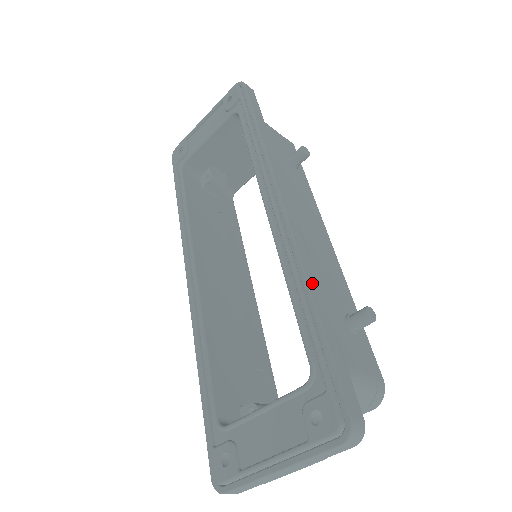
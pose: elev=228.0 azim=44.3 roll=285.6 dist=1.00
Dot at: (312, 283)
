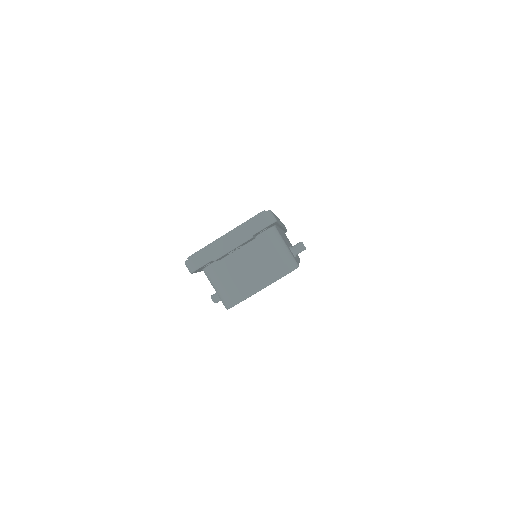
Dot at: occluded
